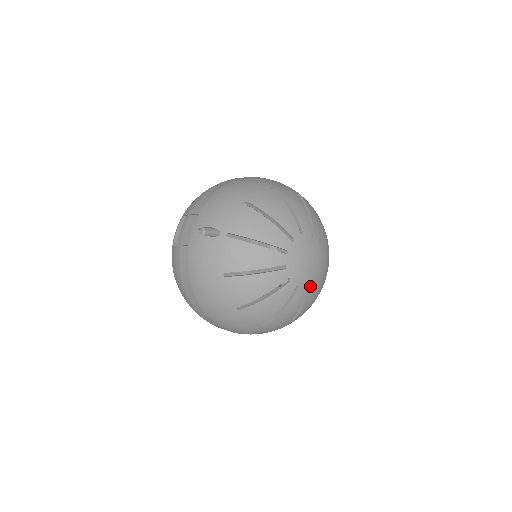
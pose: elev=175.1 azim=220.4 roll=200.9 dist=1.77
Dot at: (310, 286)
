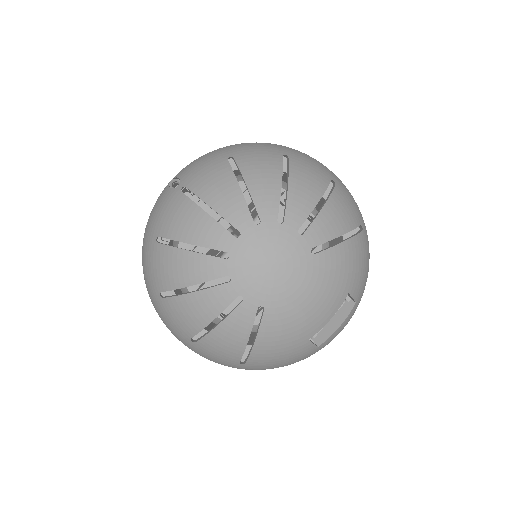
Dot at: (269, 309)
